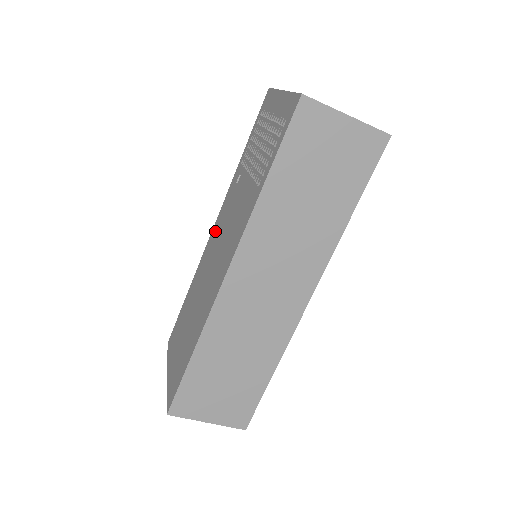
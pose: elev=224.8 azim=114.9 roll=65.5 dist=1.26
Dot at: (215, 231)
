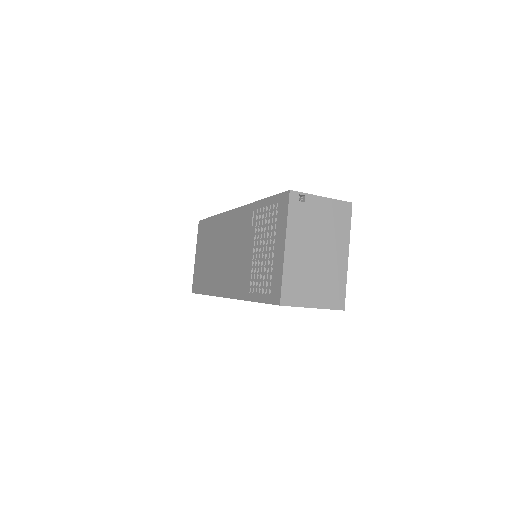
Dot at: (233, 221)
